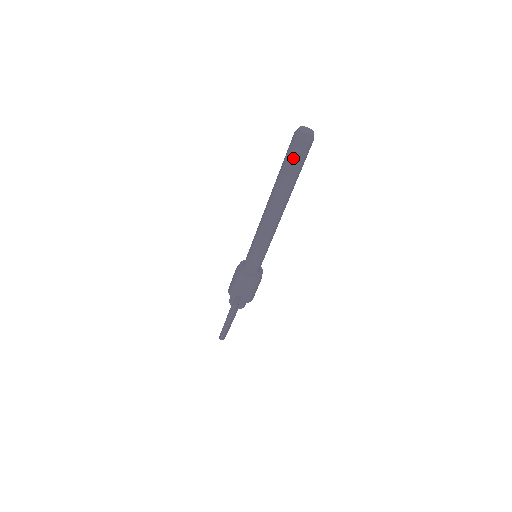
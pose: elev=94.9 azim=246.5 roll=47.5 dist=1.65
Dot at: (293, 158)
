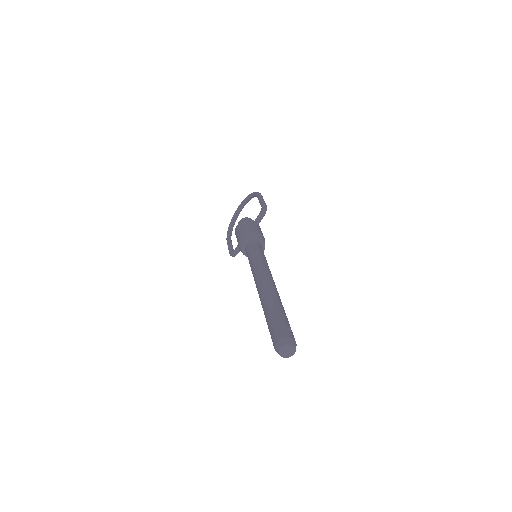
Dot at: occluded
